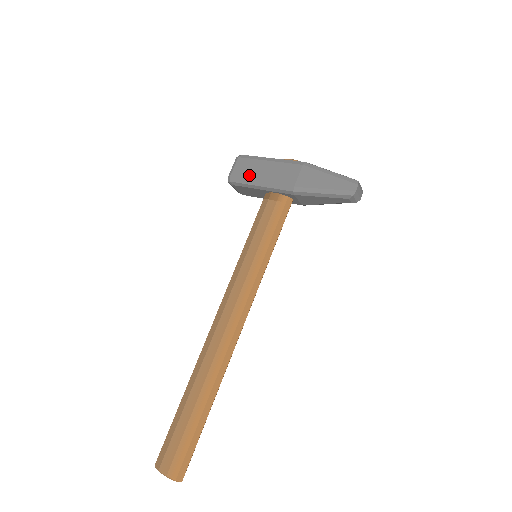
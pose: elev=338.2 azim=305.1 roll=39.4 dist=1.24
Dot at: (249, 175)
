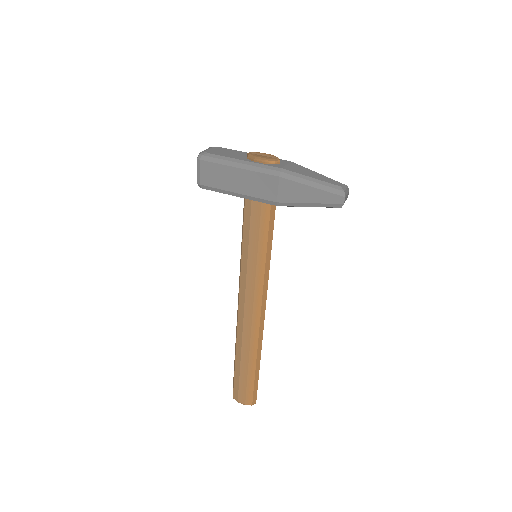
Dot at: (221, 184)
